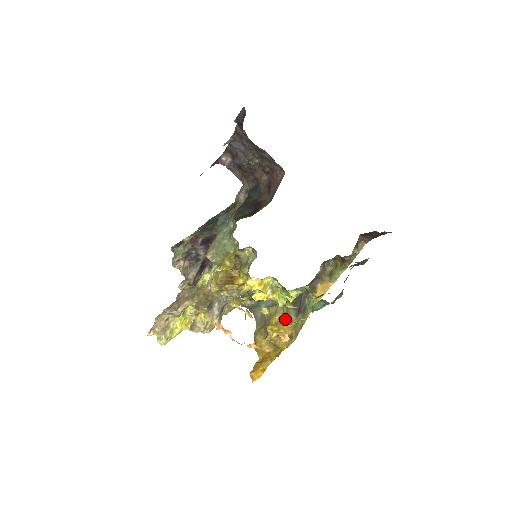
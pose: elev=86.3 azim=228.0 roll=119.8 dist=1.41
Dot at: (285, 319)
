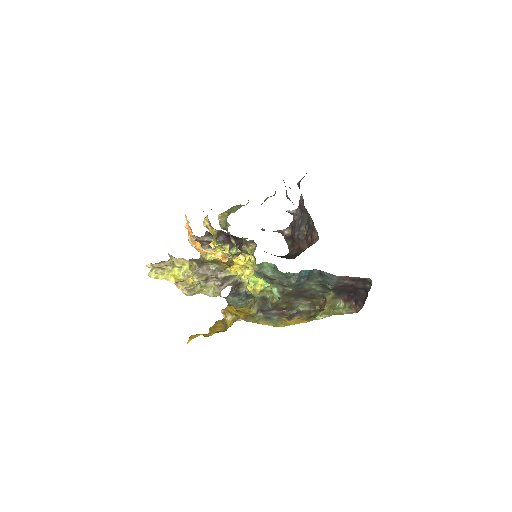
Dot at: (248, 312)
